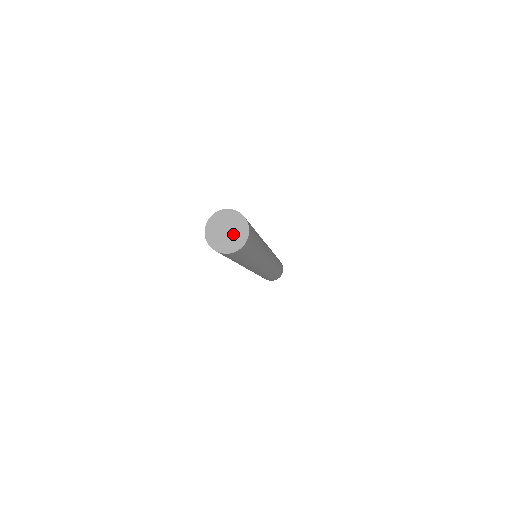
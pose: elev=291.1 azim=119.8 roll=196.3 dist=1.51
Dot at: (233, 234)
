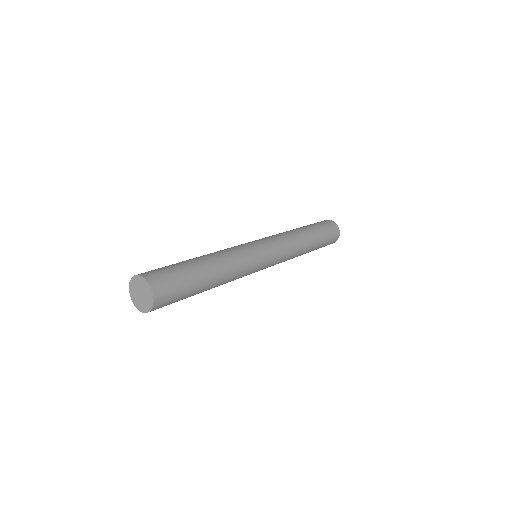
Dot at: (142, 300)
